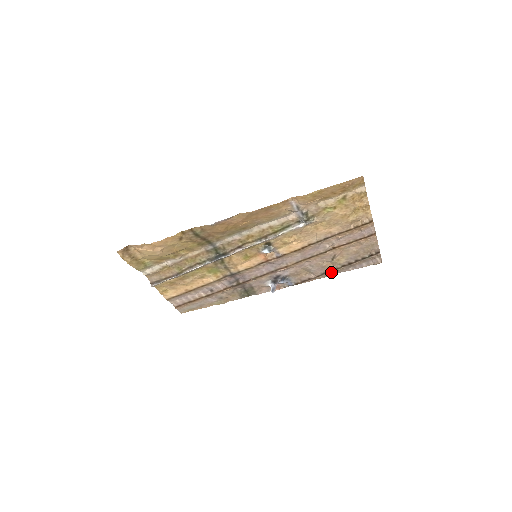
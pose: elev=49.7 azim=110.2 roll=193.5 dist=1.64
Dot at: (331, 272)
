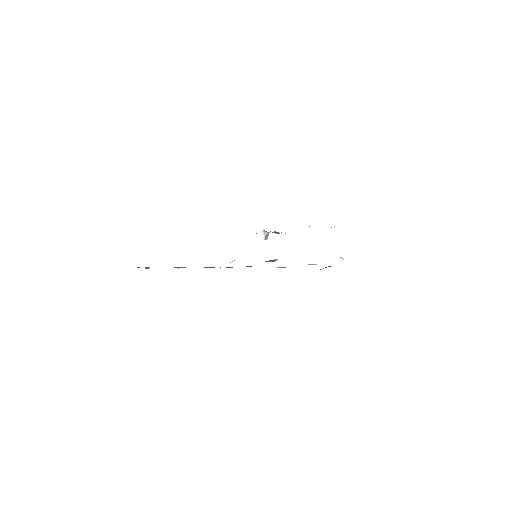
Dot at: occluded
